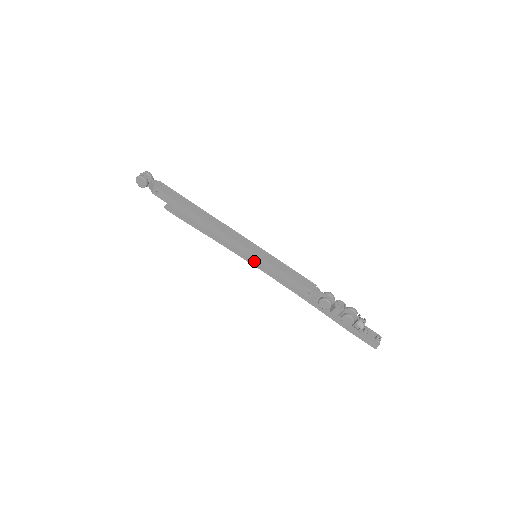
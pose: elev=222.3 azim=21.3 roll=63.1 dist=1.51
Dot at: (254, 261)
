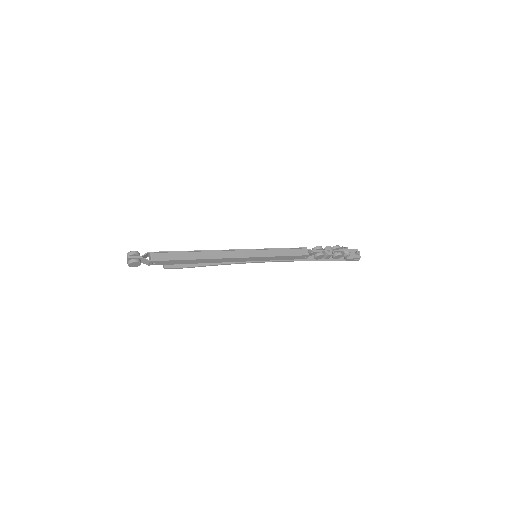
Dot at: occluded
